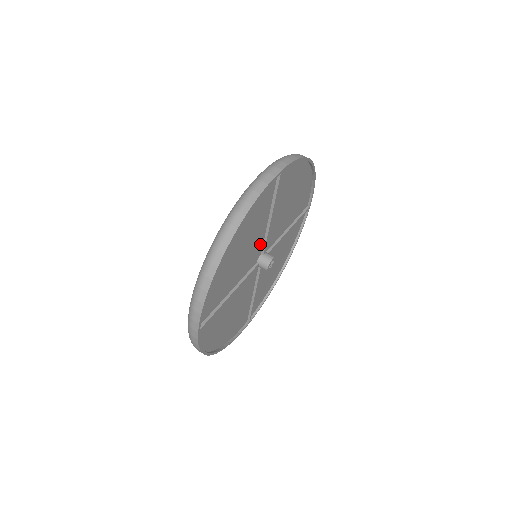
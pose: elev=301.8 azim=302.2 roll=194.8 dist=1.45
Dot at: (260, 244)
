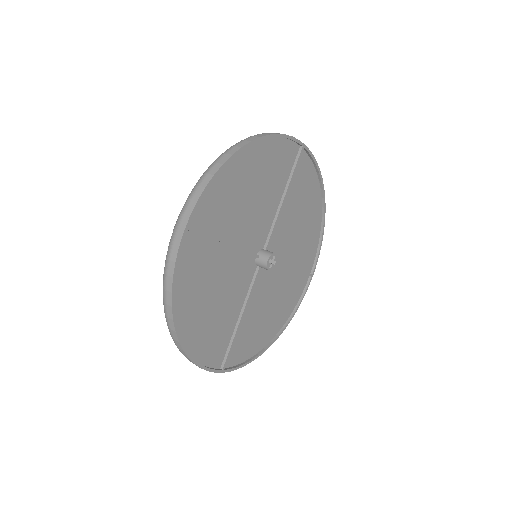
Dot at: (266, 228)
